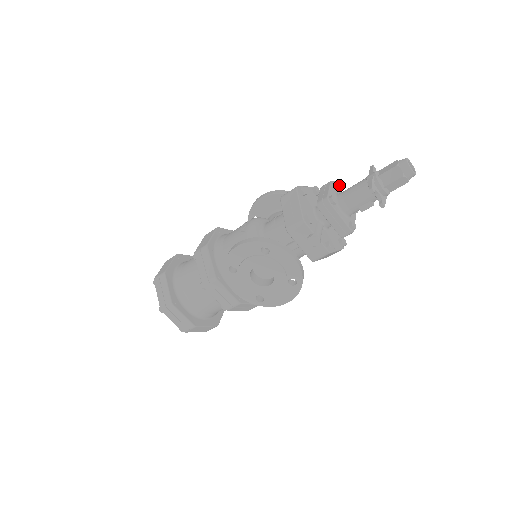
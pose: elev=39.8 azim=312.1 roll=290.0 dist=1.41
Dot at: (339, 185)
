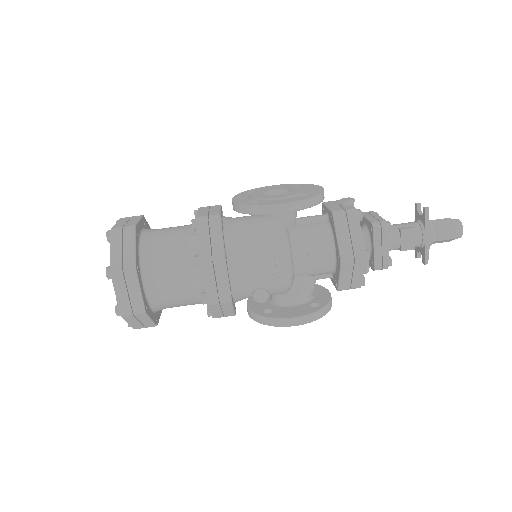
Dot at: occluded
